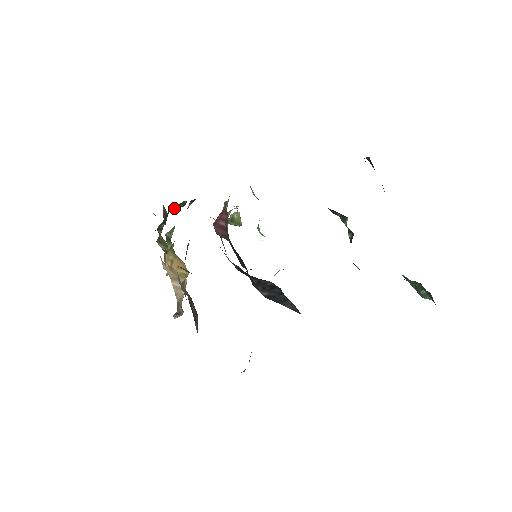
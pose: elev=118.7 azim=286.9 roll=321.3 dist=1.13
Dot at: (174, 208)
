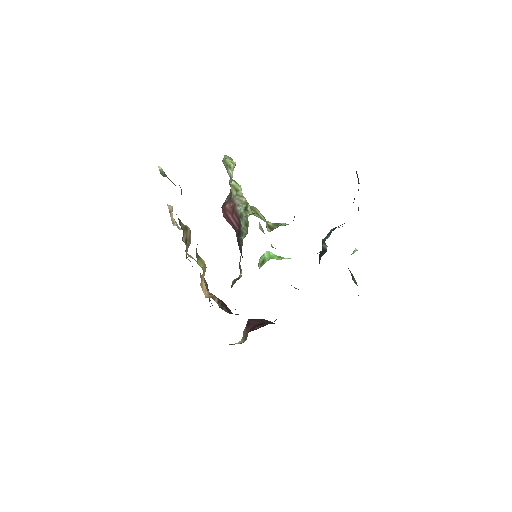
Dot at: occluded
